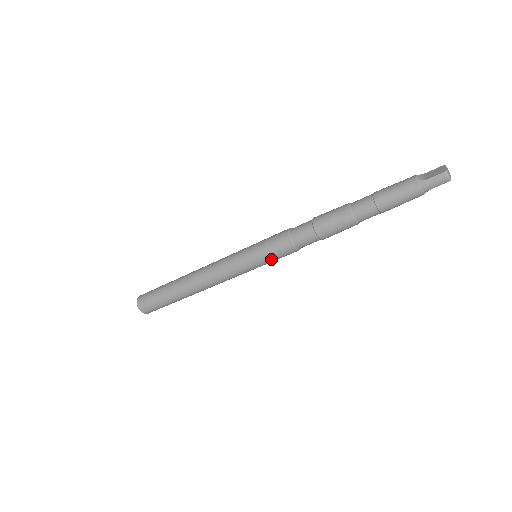
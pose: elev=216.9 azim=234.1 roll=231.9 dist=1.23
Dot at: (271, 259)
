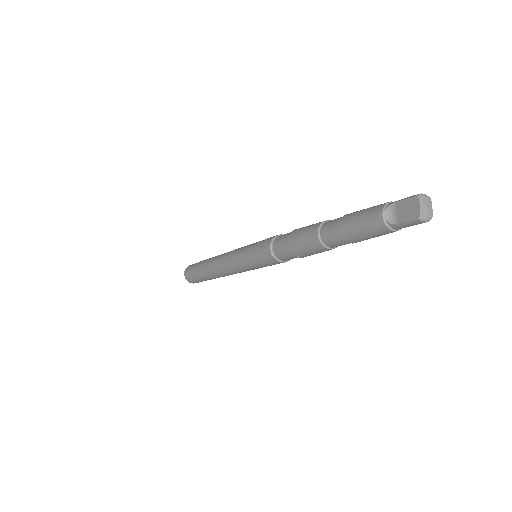
Dot at: occluded
